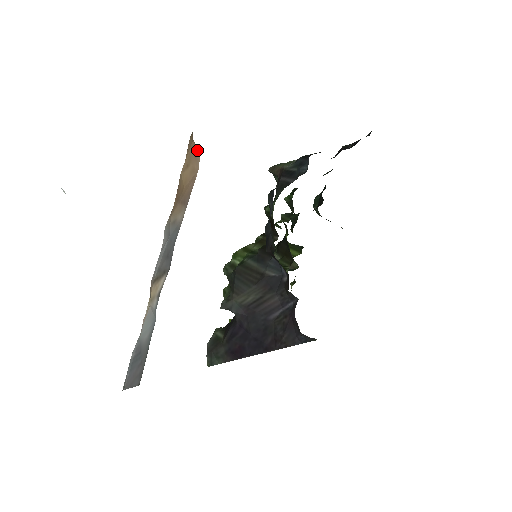
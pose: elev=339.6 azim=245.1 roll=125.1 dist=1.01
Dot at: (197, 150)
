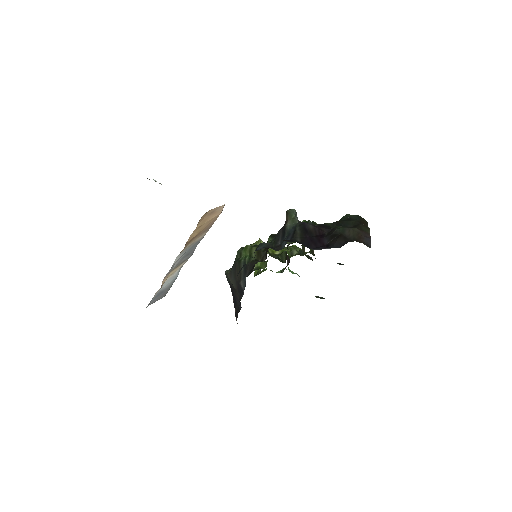
Dot at: (219, 207)
